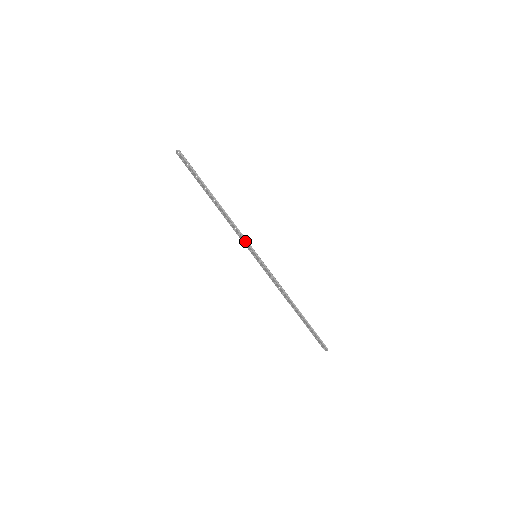
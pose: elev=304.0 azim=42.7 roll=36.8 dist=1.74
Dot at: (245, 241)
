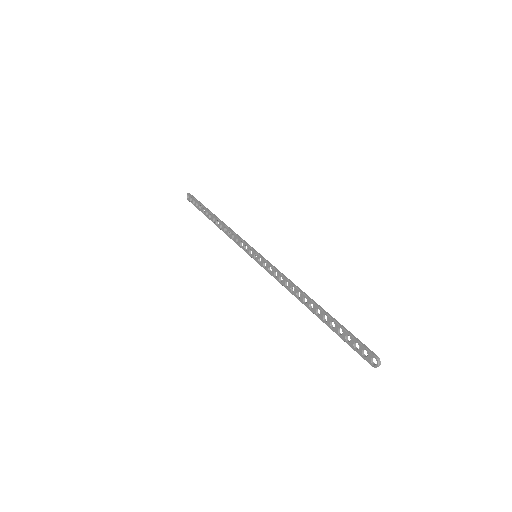
Dot at: (243, 242)
